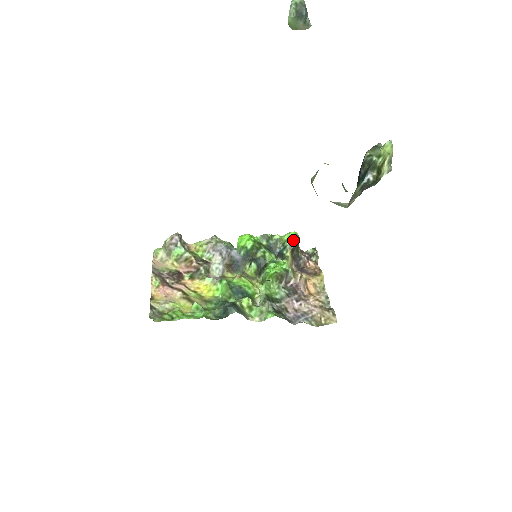
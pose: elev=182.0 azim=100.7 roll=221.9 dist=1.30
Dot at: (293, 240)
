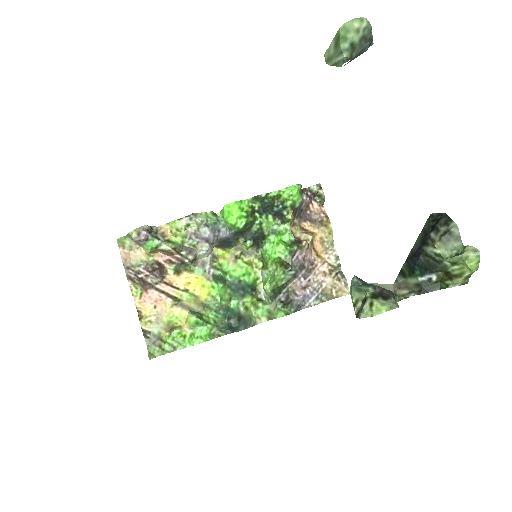
Dot at: (296, 201)
